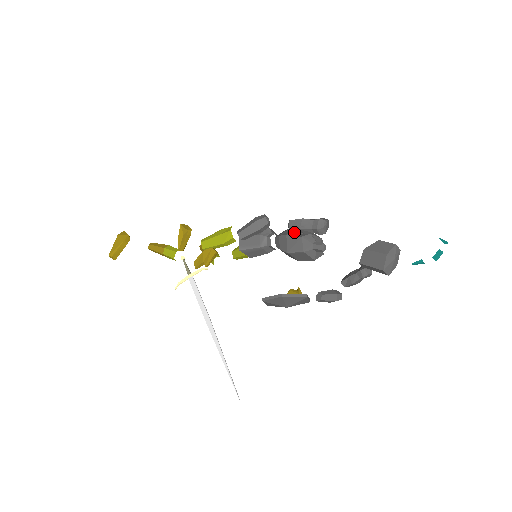
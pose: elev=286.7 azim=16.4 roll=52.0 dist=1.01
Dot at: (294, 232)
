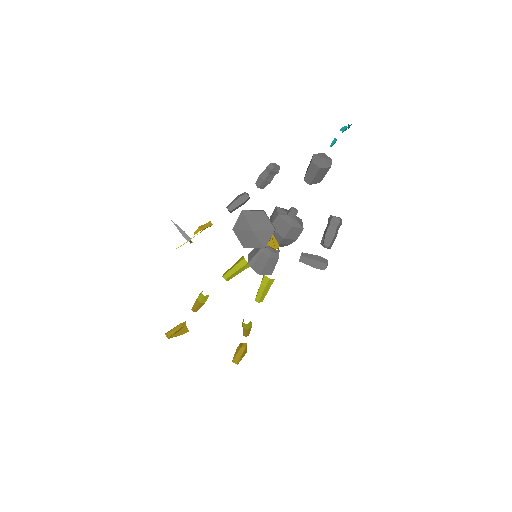
Dot at: (259, 185)
